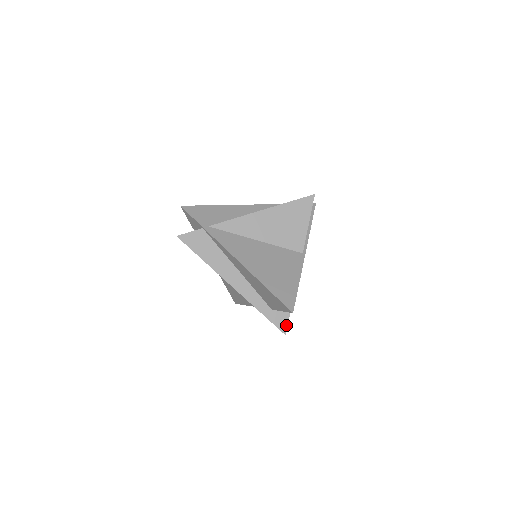
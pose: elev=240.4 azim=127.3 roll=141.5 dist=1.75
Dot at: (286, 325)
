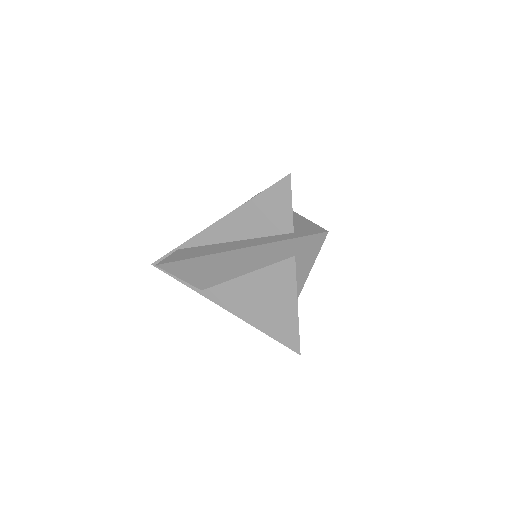
Dot at: (320, 229)
